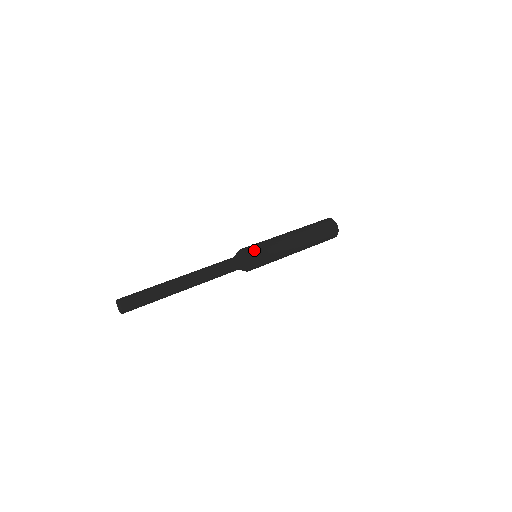
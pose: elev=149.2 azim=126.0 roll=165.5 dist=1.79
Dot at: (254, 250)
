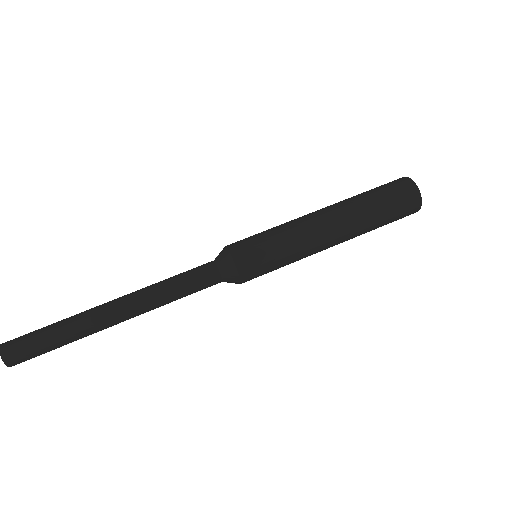
Dot at: (252, 262)
